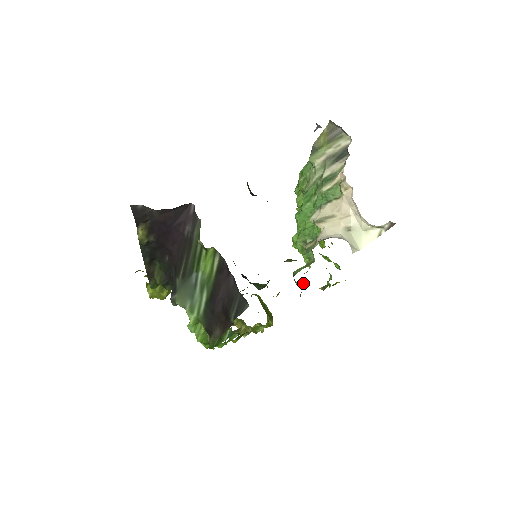
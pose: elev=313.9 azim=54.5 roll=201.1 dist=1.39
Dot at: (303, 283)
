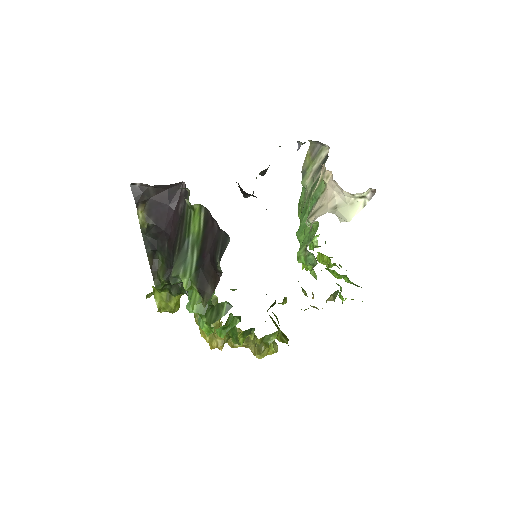
Dot at: occluded
